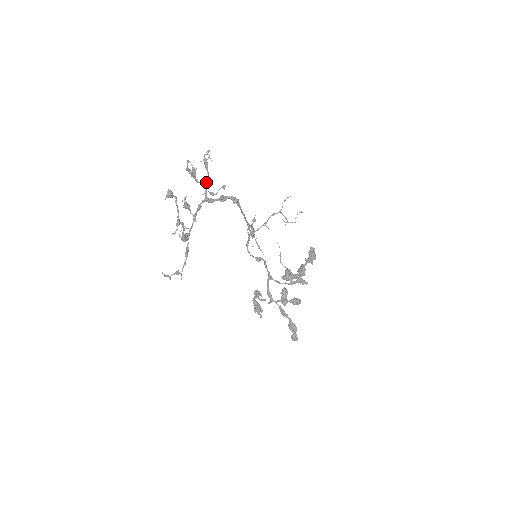
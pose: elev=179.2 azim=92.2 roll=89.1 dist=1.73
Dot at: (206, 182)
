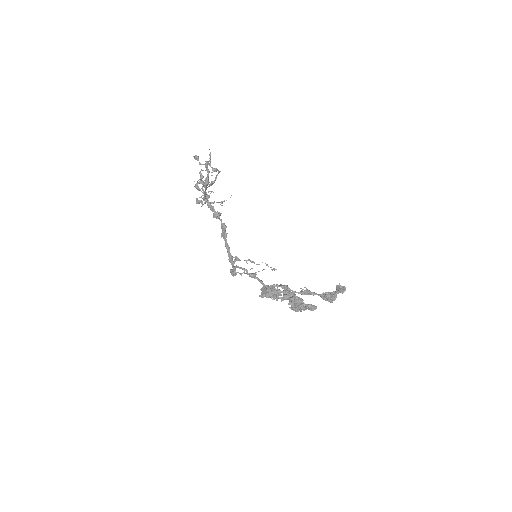
Dot at: (201, 206)
